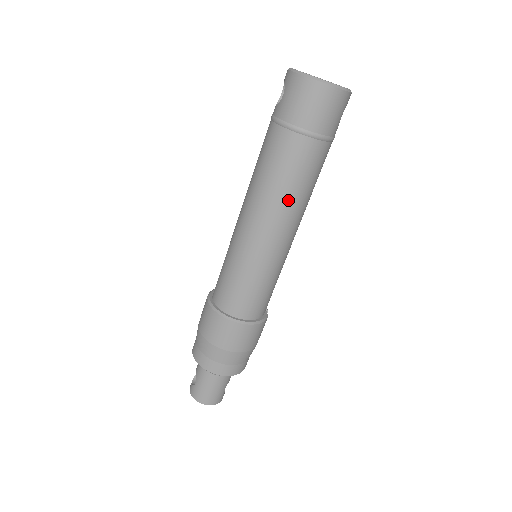
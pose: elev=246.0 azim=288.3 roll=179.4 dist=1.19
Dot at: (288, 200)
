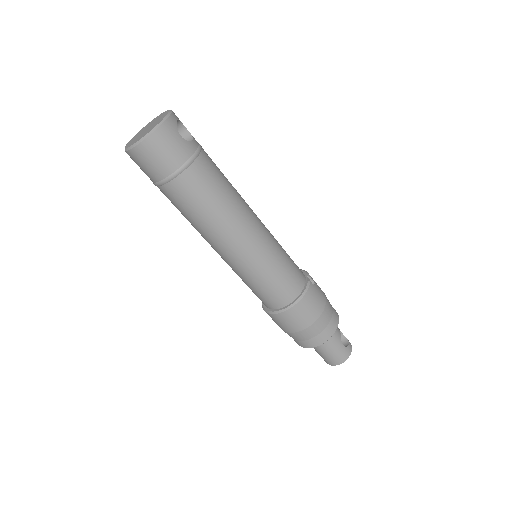
Dot at: (216, 220)
